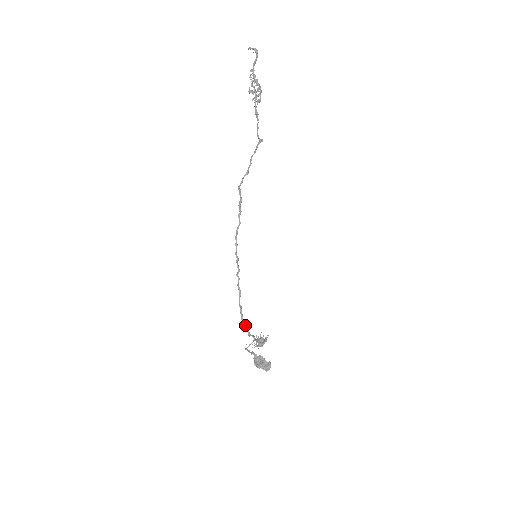
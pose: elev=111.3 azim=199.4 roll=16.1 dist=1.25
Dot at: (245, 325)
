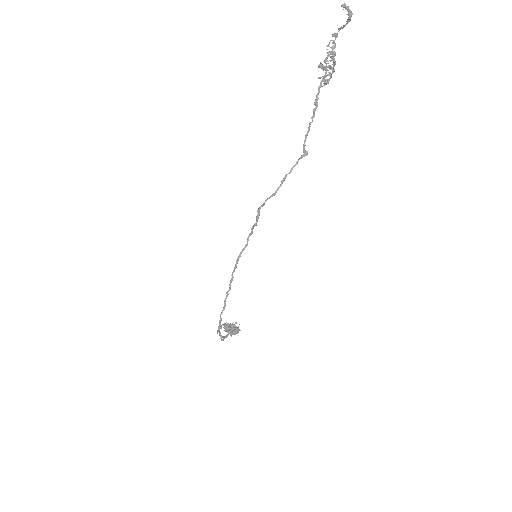
Dot at: (220, 334)
